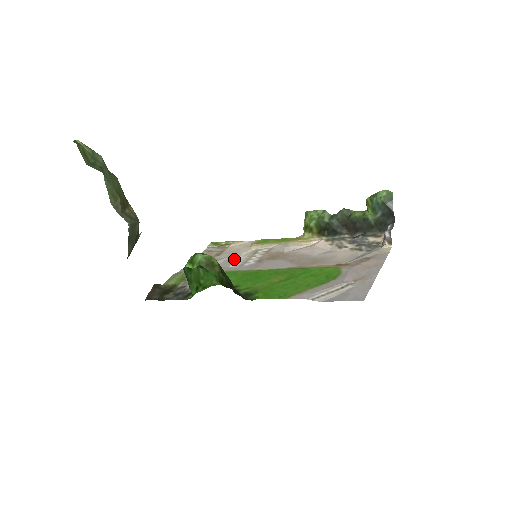
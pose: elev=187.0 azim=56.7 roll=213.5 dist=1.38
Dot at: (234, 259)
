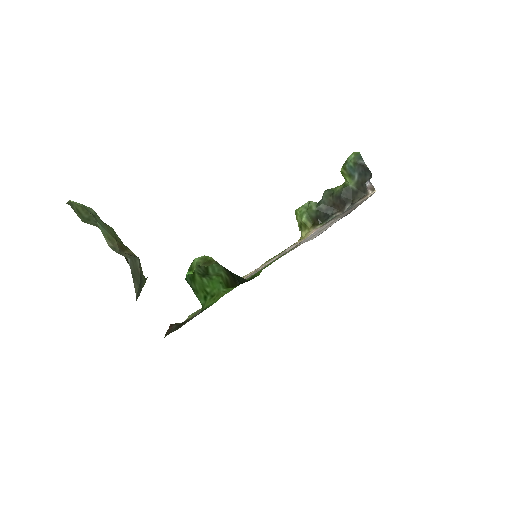
Dot at: occluded
